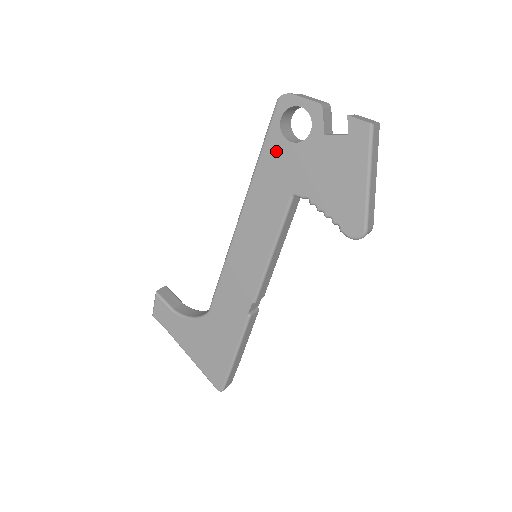
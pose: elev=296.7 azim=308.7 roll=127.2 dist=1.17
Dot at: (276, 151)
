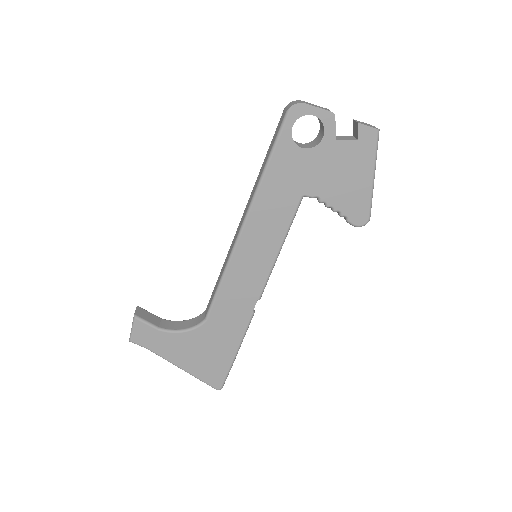
Dot at: (287, 157)
